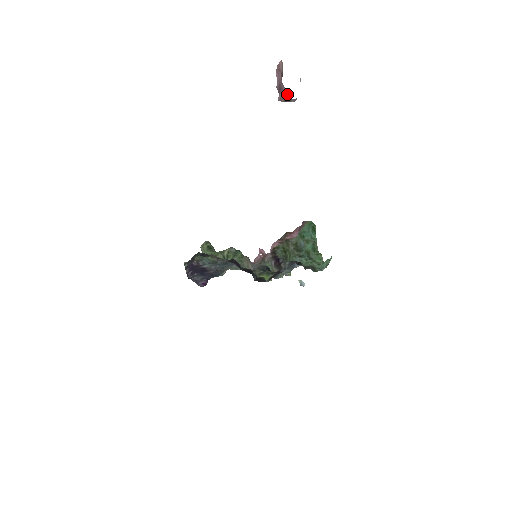
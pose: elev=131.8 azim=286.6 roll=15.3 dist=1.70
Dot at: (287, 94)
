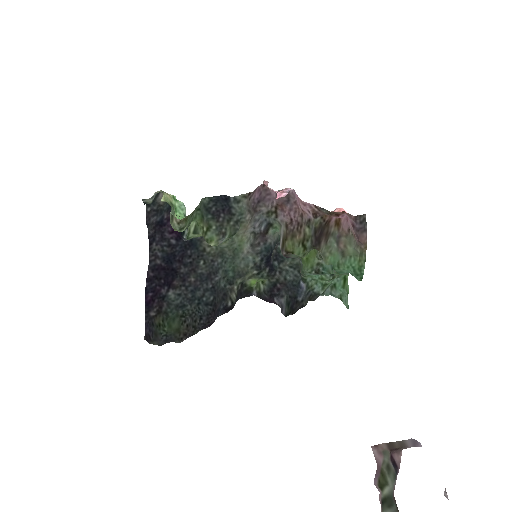
Dot at: (399, 461)
